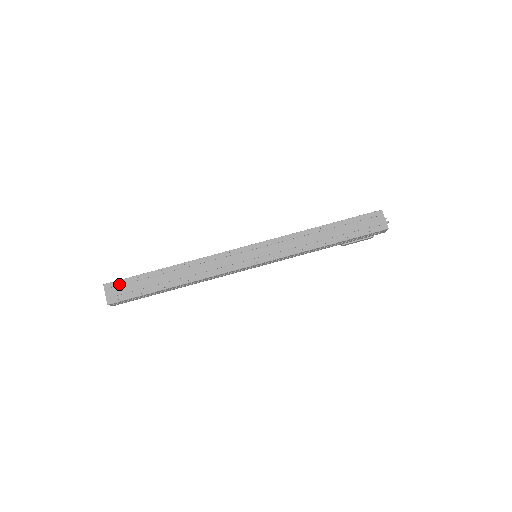
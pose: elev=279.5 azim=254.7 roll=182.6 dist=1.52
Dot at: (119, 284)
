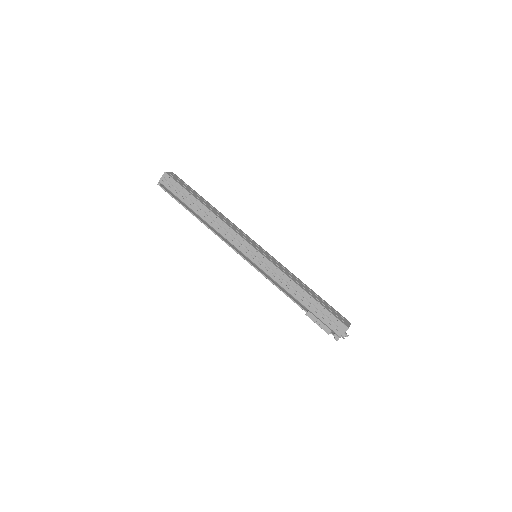
Dot at: (181, 180)
